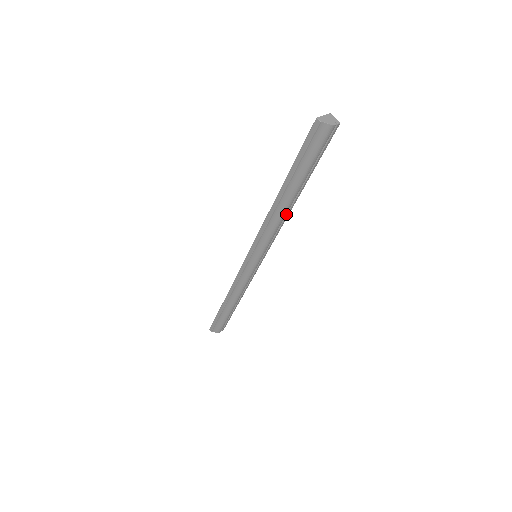
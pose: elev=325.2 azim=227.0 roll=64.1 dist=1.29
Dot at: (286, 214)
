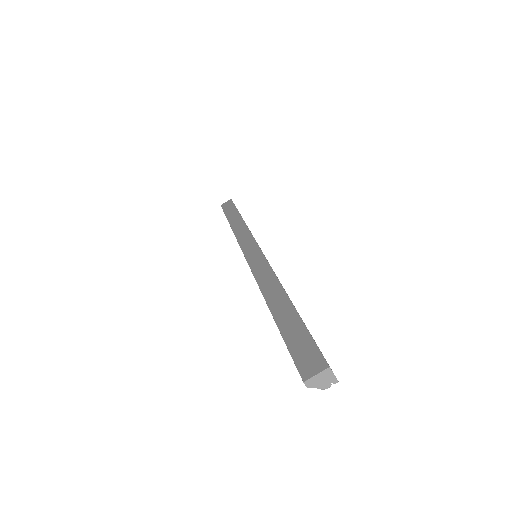
Dot at: occluded
